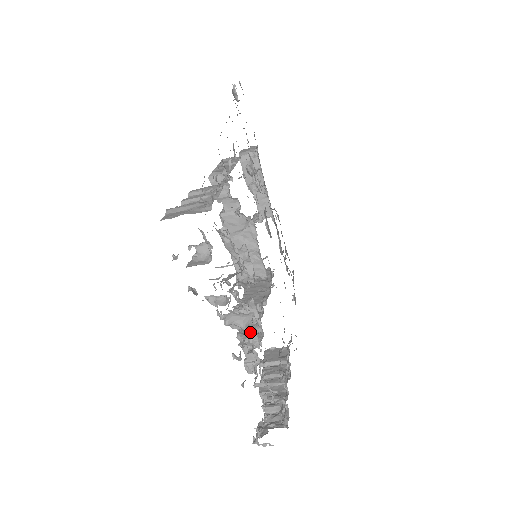
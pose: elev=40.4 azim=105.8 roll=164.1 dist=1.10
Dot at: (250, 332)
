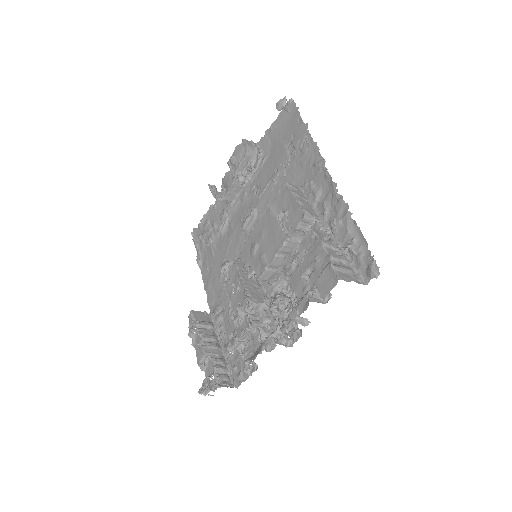
Dot at: (284, 336)
